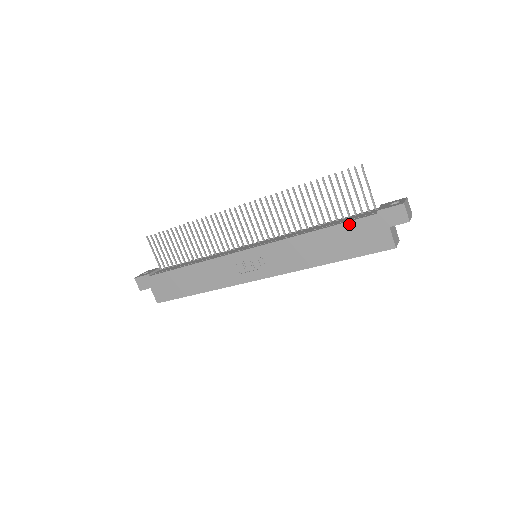
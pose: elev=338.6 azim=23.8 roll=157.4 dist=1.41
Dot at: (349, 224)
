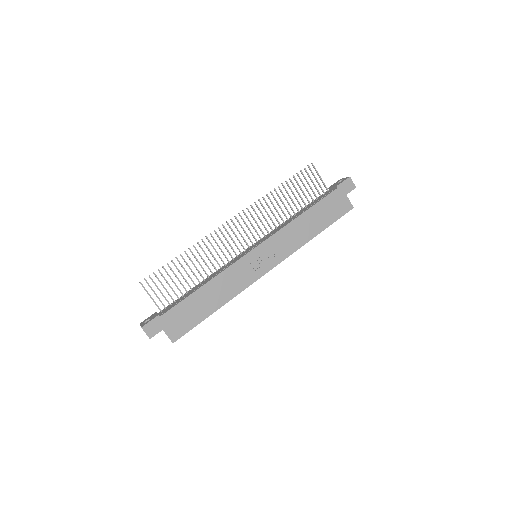
Dot at: (323, 201)
